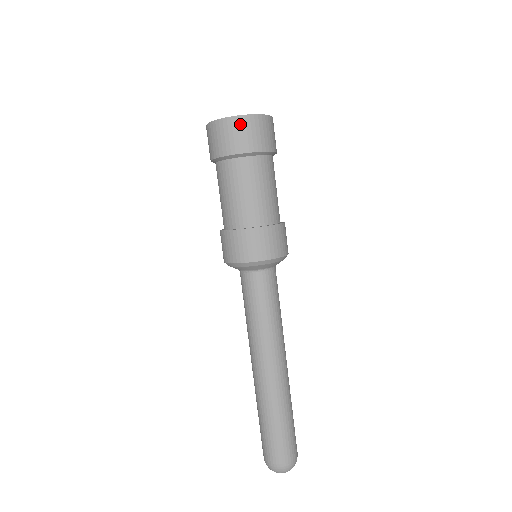
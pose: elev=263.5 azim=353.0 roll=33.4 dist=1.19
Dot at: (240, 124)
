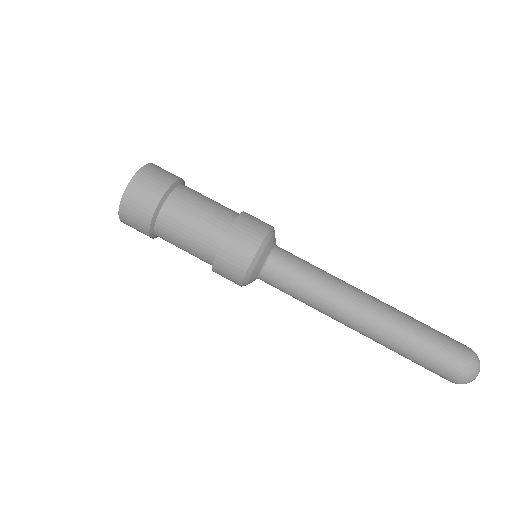
Dot at: (131, 197)
